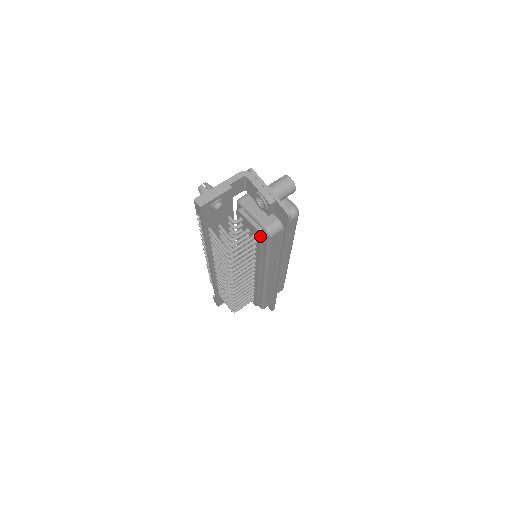
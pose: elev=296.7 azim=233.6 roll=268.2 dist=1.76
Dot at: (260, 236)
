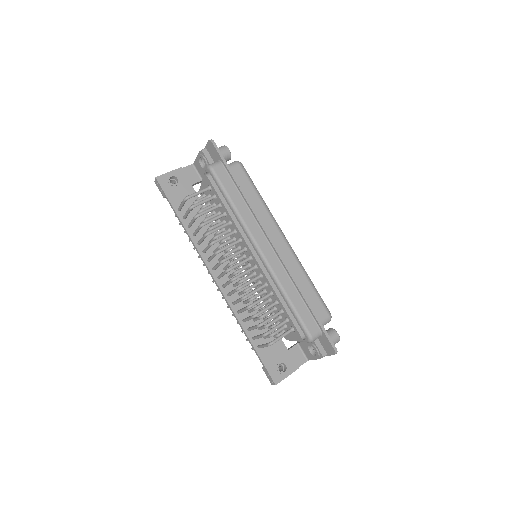
Dot at: (207, 177)
